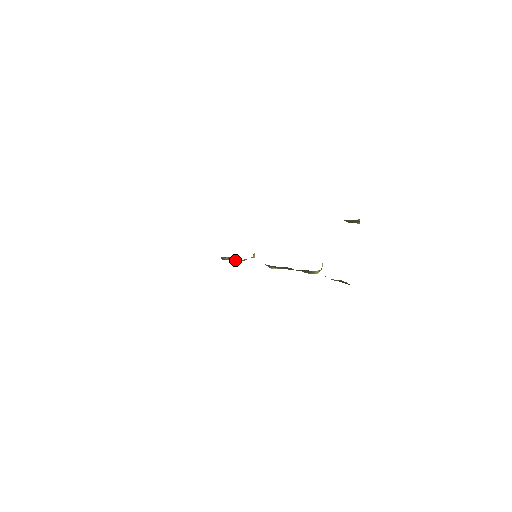
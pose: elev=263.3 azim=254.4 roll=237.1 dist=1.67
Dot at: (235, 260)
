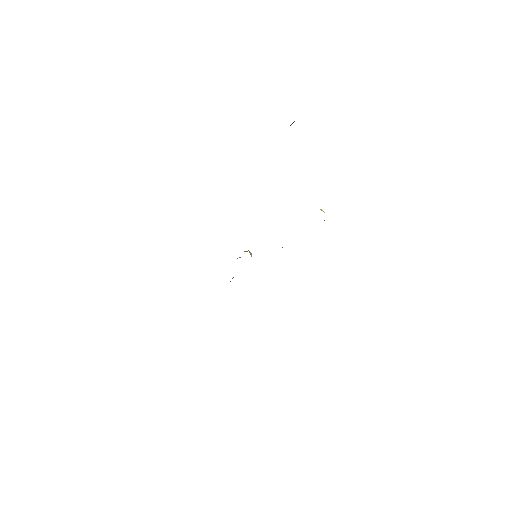
Dot at: occluded
